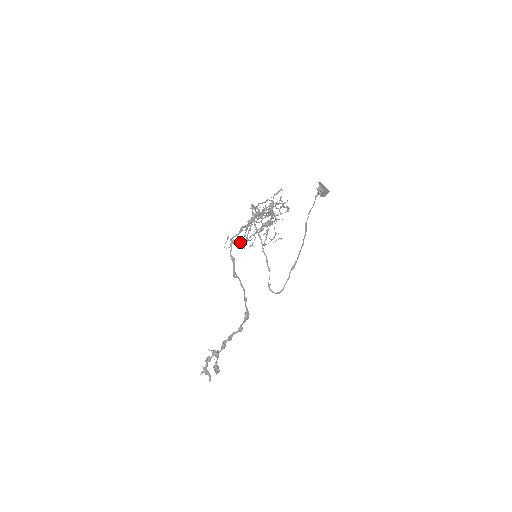
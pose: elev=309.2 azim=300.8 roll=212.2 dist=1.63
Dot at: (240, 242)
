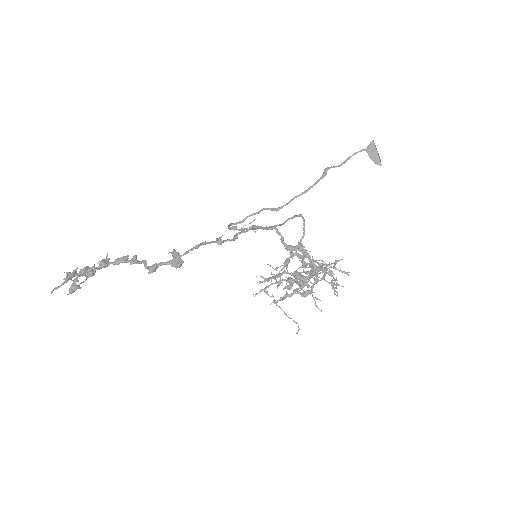
Dot at: occluded
